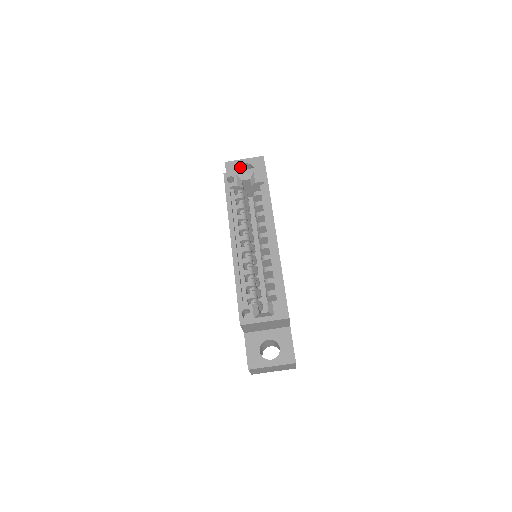
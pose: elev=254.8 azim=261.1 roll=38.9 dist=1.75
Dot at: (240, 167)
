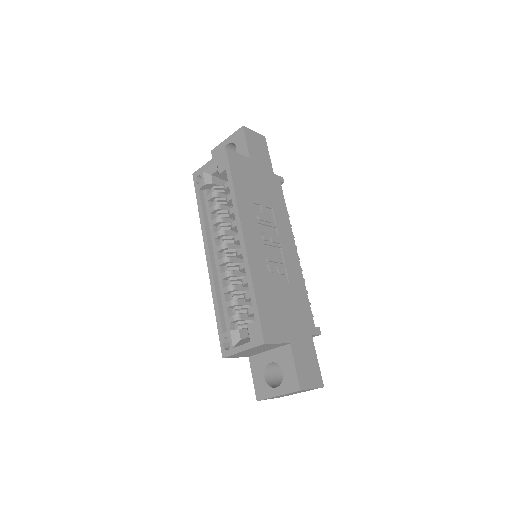
Dot at: occluded
